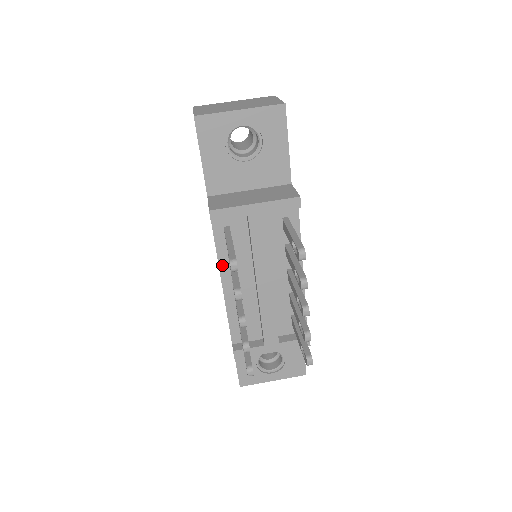
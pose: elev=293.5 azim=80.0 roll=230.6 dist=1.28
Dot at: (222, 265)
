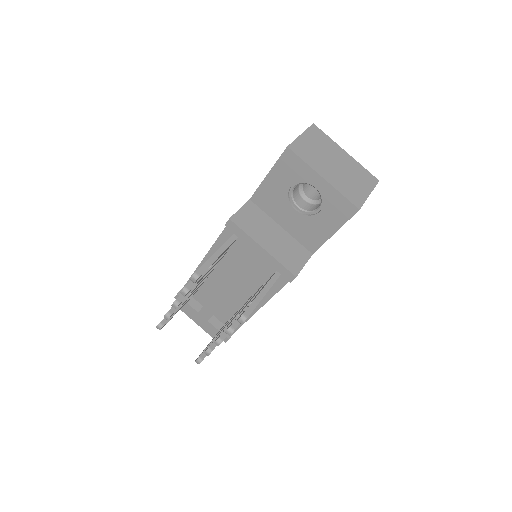
Dot at: (214, 249)
